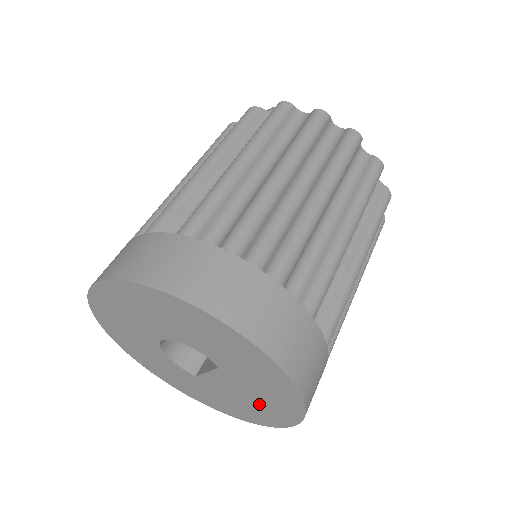
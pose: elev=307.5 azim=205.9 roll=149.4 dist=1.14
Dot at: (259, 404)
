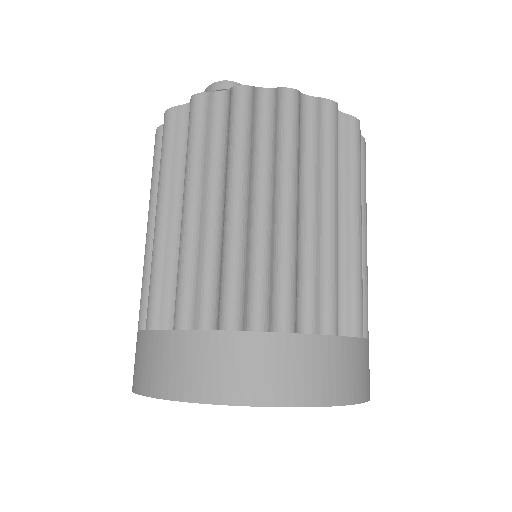
Dot at: occluded
